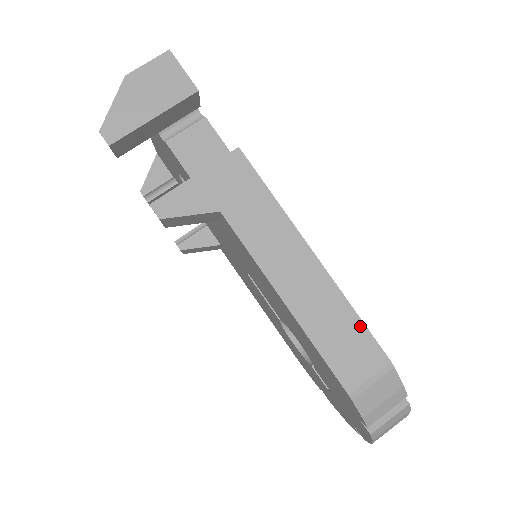
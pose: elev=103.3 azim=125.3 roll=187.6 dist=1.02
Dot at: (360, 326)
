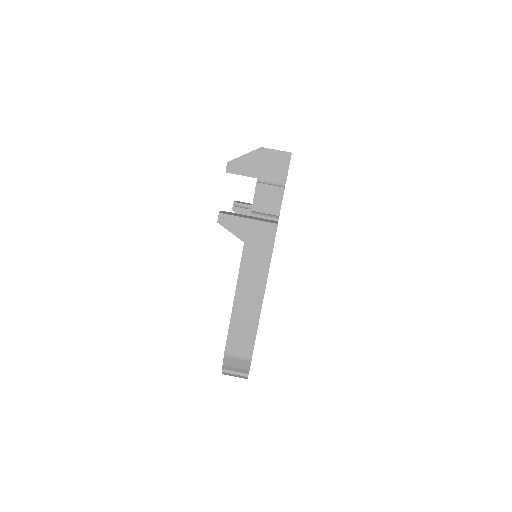
Dot at: (254, 336)
